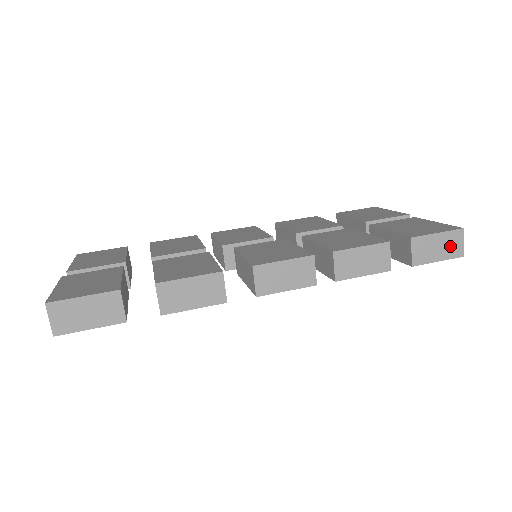
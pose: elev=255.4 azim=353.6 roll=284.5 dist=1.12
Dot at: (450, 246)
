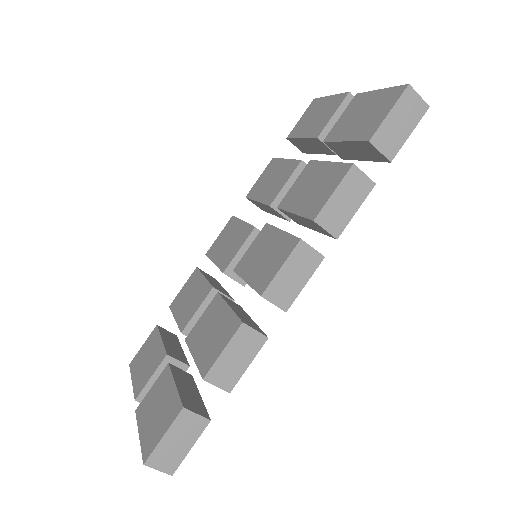
Dot at: (410, 111)
